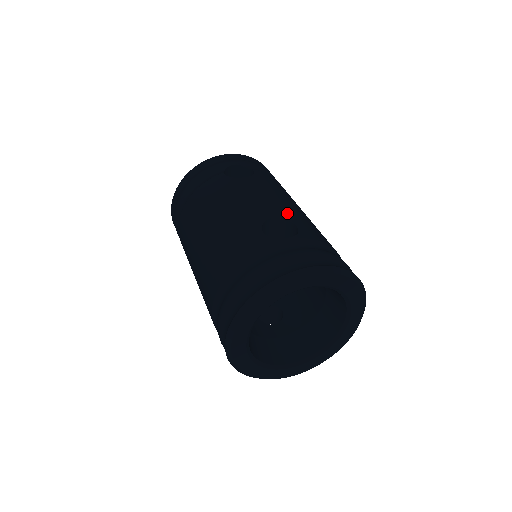
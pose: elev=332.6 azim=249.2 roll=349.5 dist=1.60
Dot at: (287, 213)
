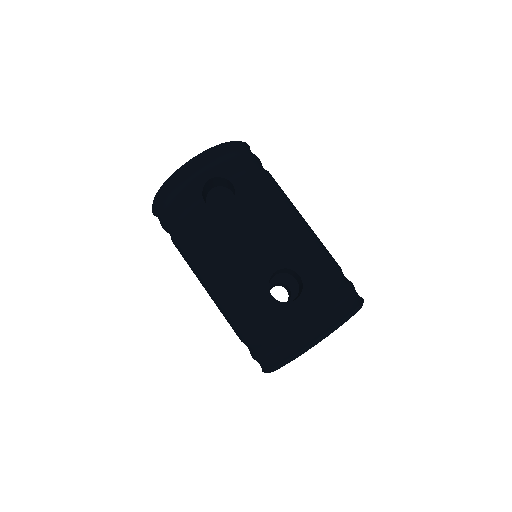
Dot at: (286, 255)
